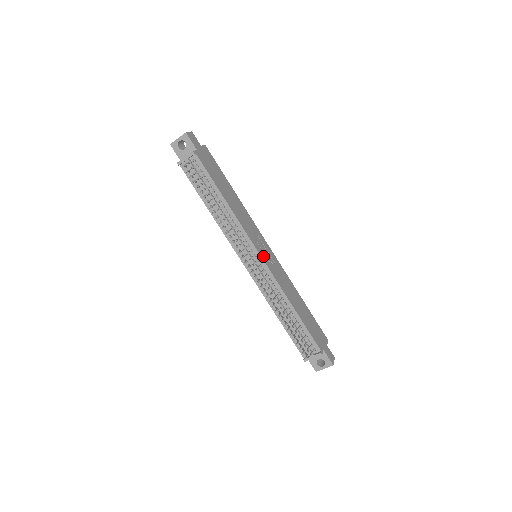
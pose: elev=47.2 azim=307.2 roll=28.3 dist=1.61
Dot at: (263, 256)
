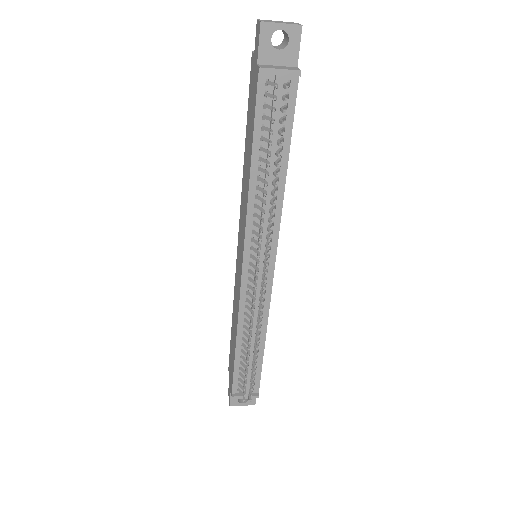
Dot at: (273, 266)
